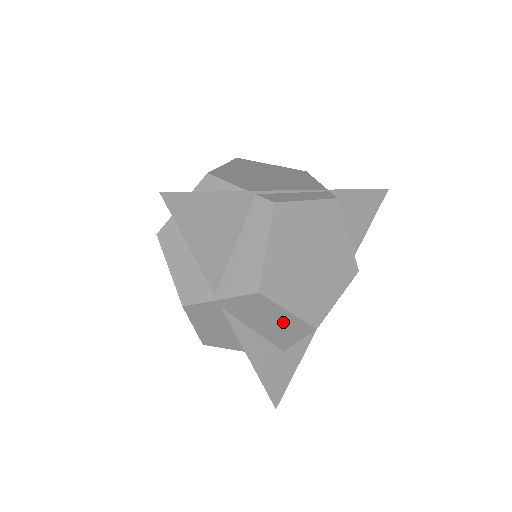
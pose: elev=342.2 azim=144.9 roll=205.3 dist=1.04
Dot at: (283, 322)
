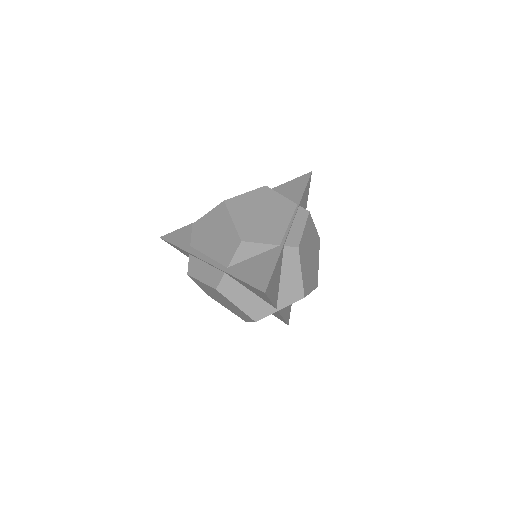
Dot at: occluded
